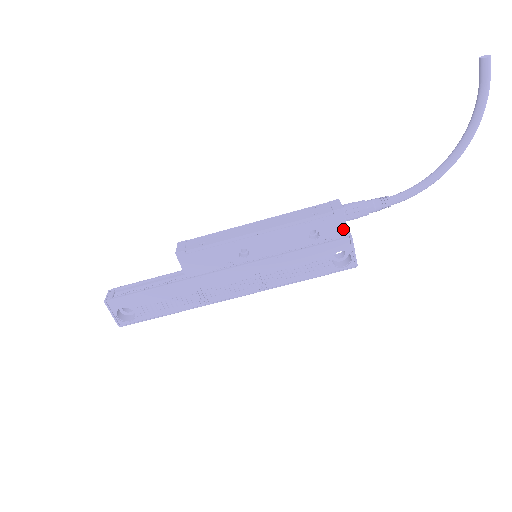
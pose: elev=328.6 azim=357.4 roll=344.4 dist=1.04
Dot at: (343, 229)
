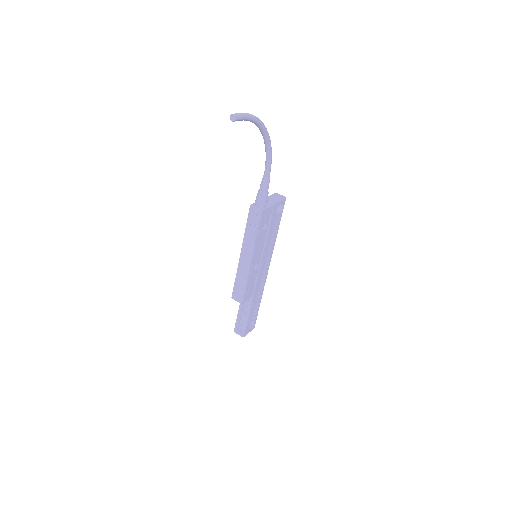
Dot at: (270, 209)
